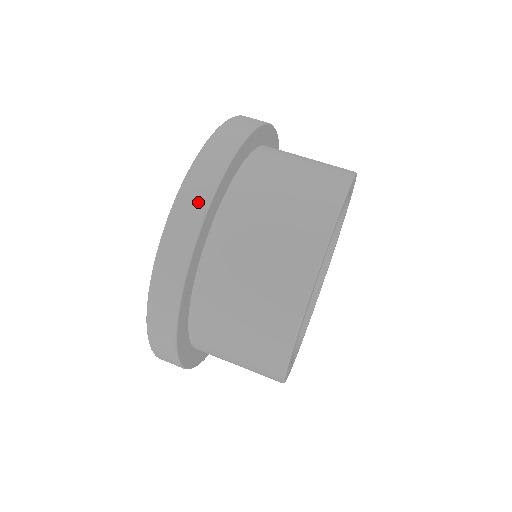
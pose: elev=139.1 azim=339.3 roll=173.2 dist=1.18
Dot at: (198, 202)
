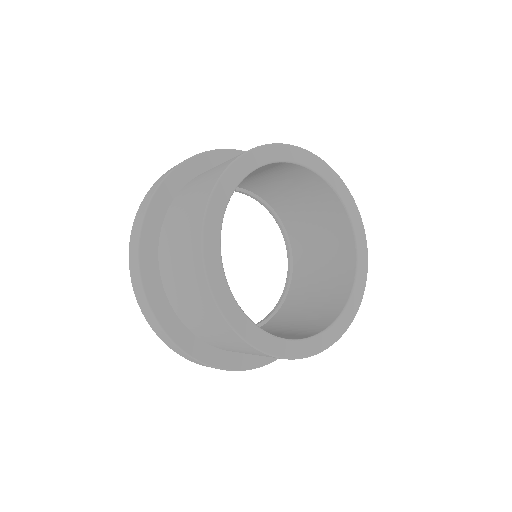
Dot at: (135, 260)
